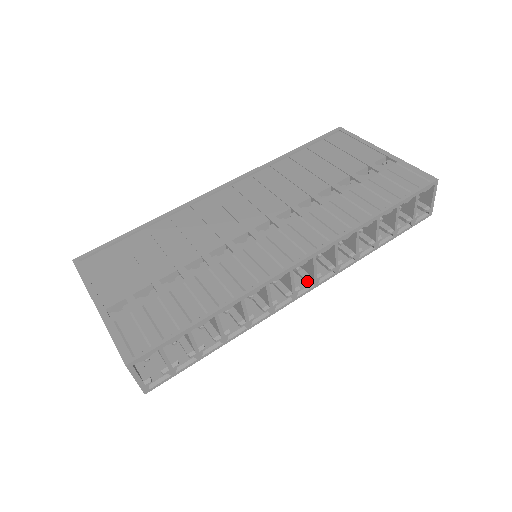
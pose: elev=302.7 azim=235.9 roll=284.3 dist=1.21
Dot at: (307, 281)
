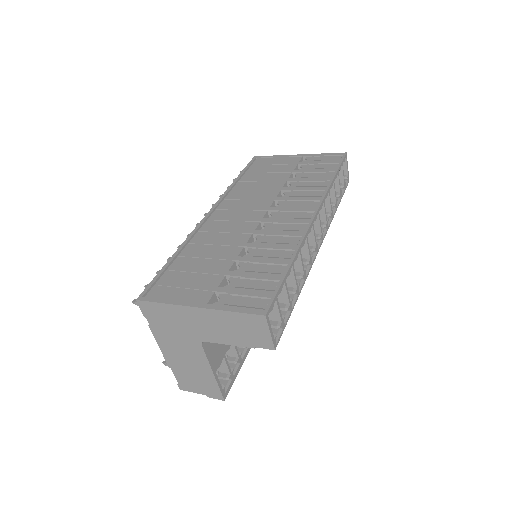
Dot at: (318, 237)
